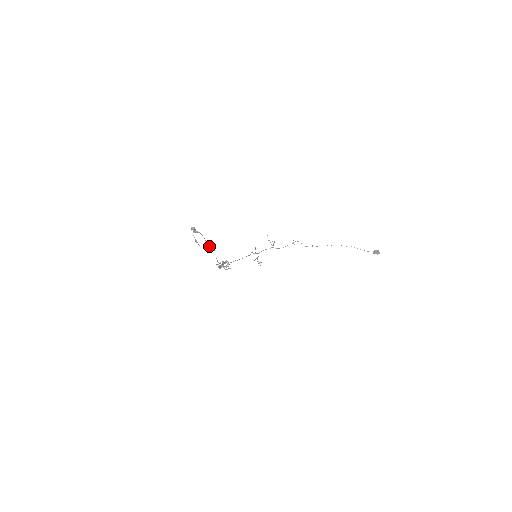
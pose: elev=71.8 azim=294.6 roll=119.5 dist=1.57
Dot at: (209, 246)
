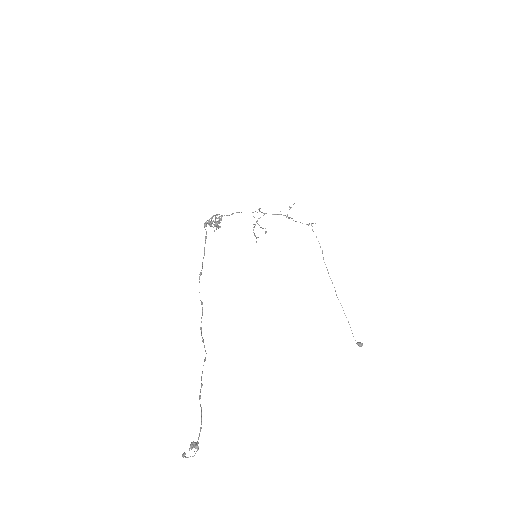
Dot at: (201, 384)
